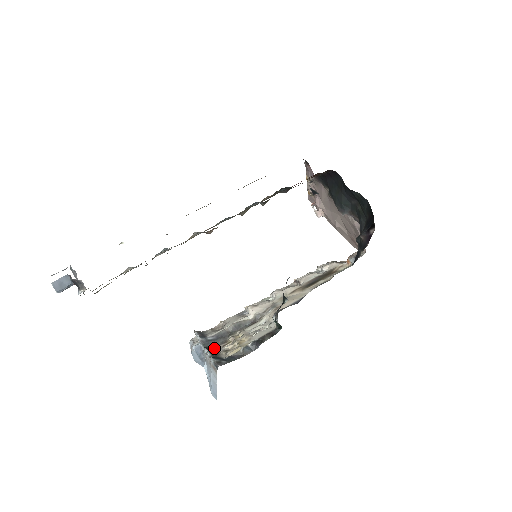
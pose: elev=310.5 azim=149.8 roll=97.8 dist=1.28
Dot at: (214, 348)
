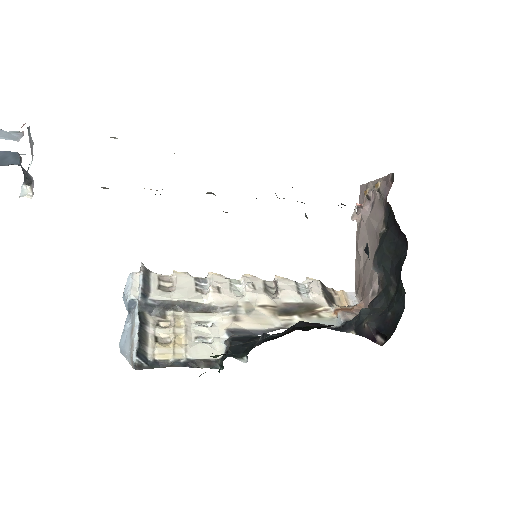
Dot at: (148, 319)
